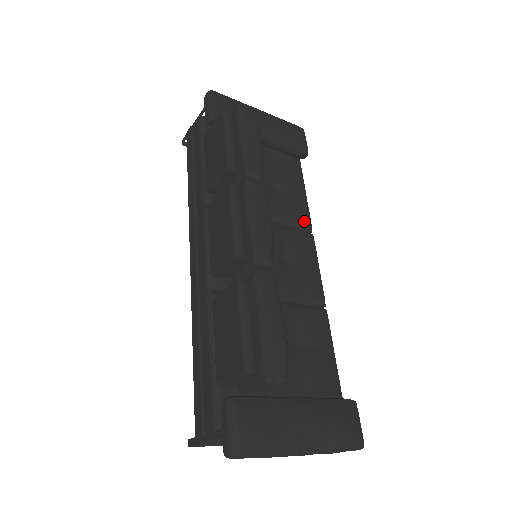
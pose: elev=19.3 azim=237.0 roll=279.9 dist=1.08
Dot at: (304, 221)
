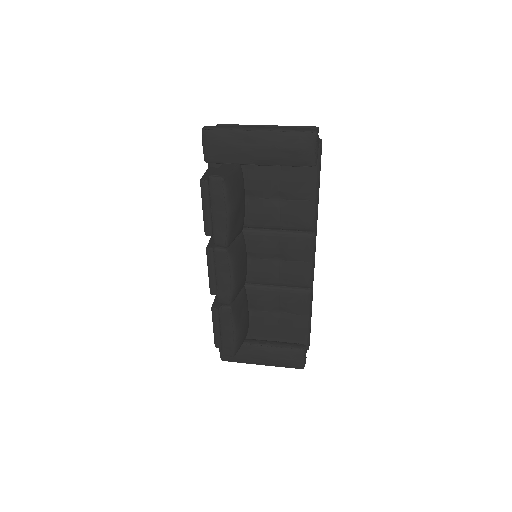
Dot at: (305, 226)
